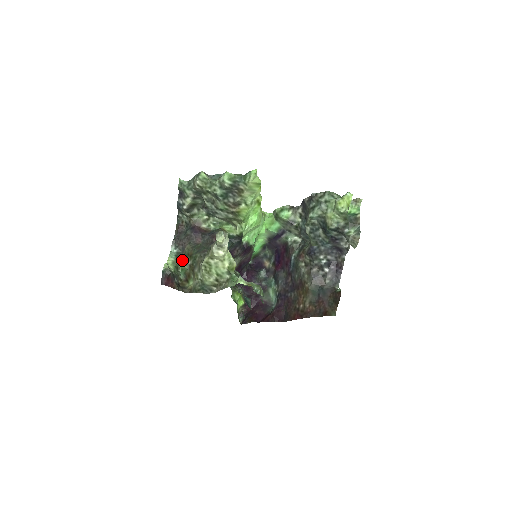
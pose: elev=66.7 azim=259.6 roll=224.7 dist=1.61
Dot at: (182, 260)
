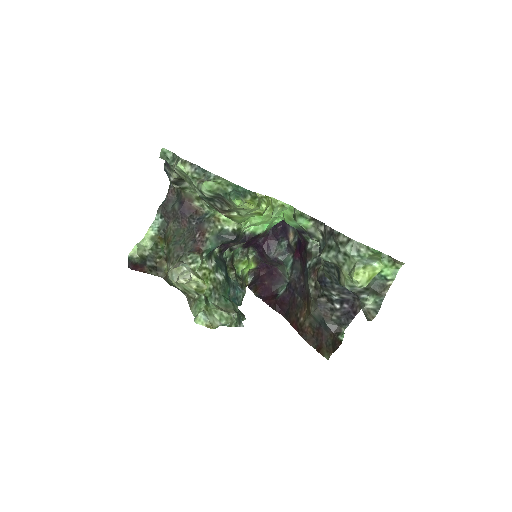
Dot at: (163, 238)
